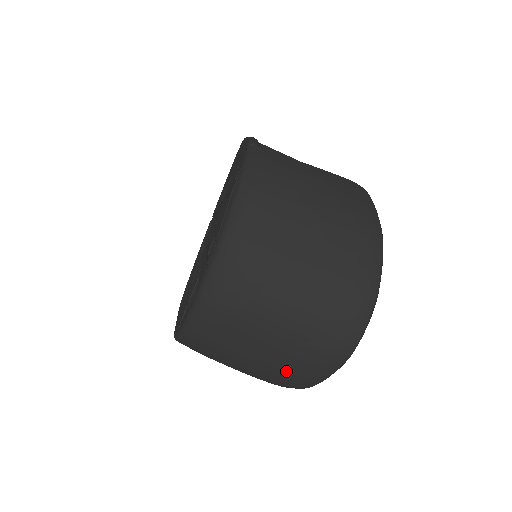
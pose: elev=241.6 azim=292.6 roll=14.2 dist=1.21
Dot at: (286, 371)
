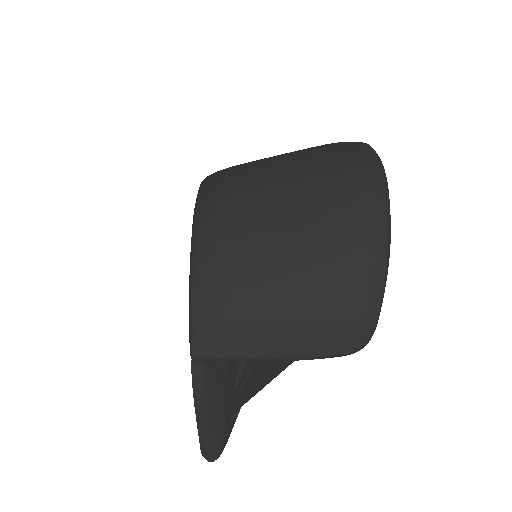
Dot at: (335, 223)
